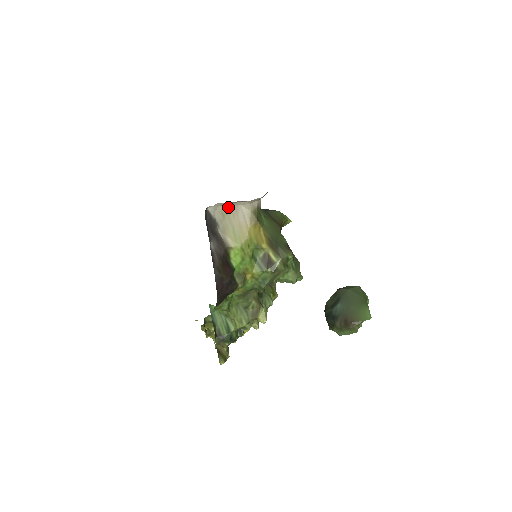
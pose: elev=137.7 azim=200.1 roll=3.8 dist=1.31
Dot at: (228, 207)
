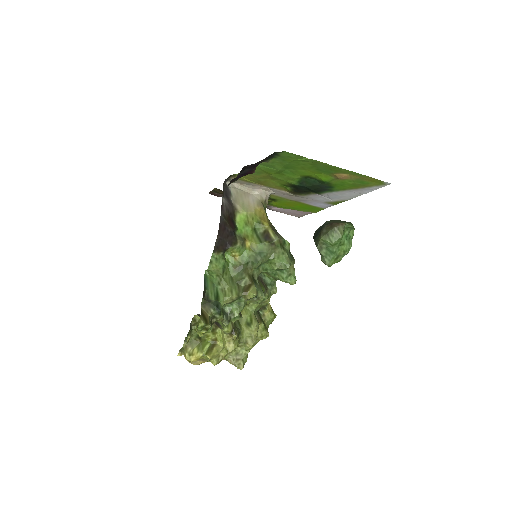
Dot at: (242, 191)
